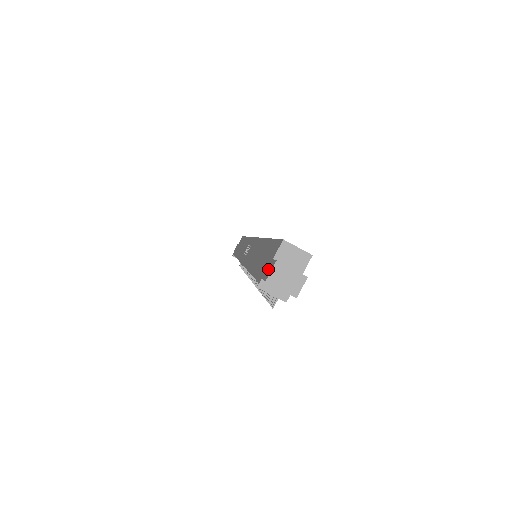
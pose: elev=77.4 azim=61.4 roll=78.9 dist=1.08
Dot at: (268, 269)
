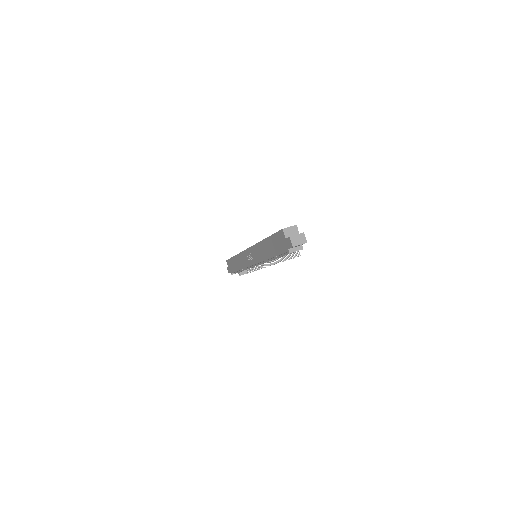
Dot at: (288, 243)
